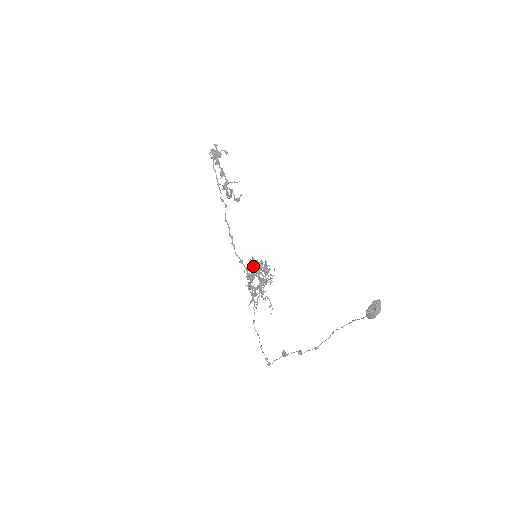
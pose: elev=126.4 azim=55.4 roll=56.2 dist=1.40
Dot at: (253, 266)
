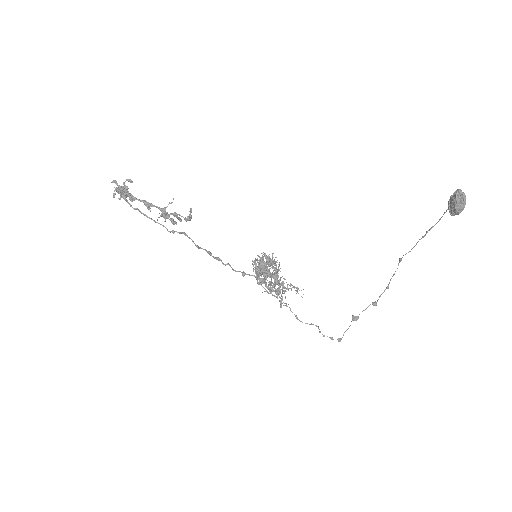
Dot at: (262, 268)
